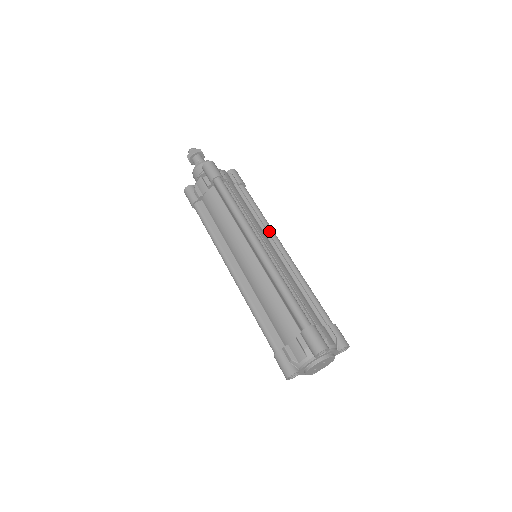
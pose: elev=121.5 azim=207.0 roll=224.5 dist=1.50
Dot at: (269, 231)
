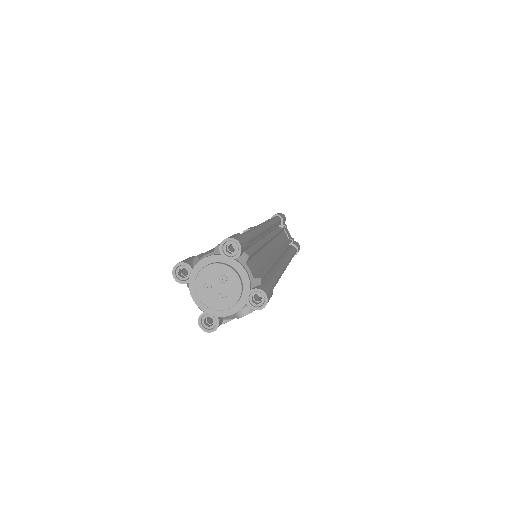
Dot at: (286, 256)
